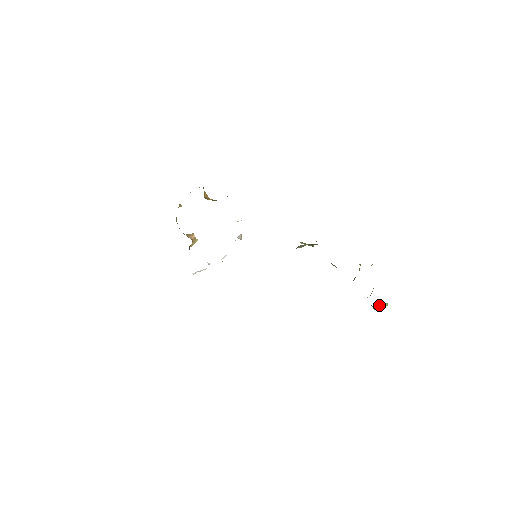
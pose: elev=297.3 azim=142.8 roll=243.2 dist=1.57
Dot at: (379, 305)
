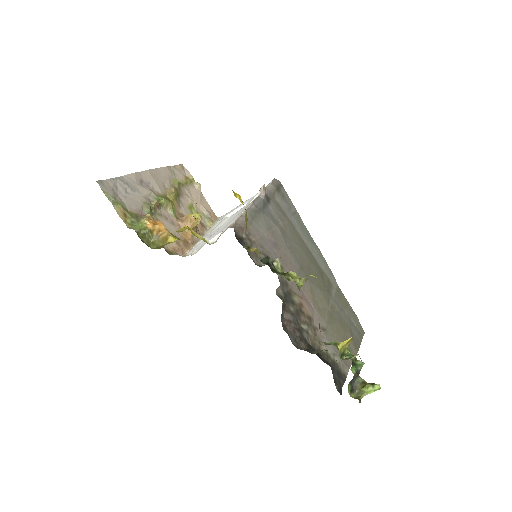
Dot at: (363, 389)
